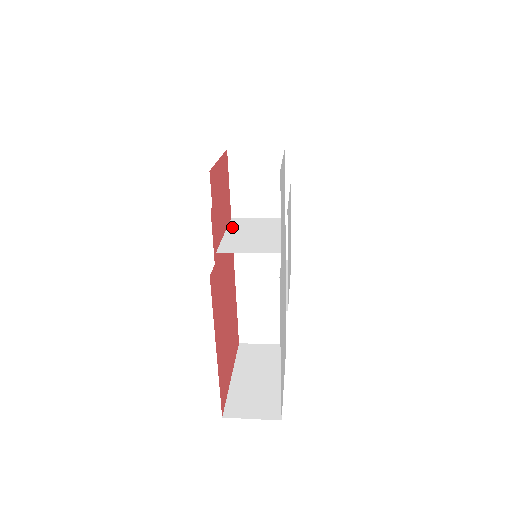
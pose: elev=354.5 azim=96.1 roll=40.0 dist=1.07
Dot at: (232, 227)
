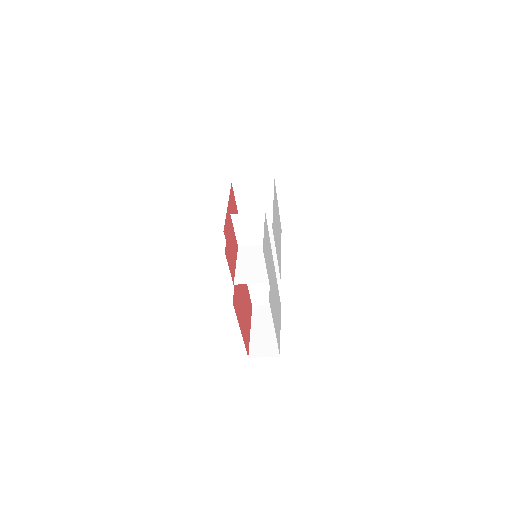
Dot at: (240, 258)
